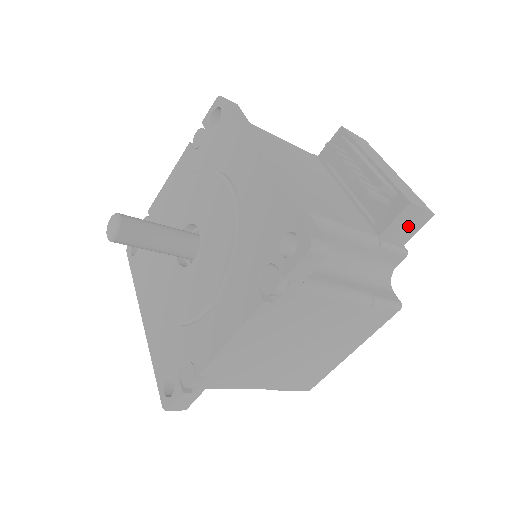
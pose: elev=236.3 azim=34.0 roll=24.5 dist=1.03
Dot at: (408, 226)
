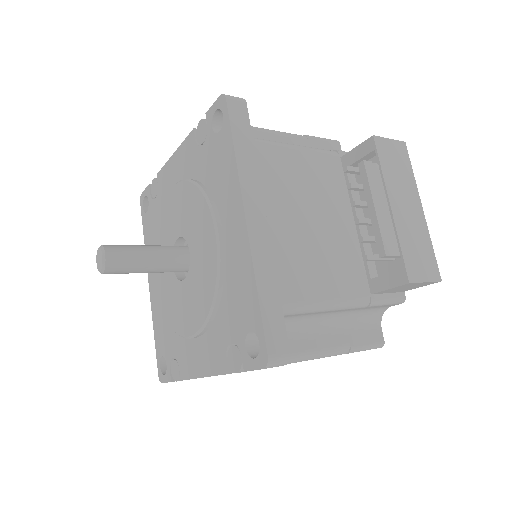
Dot at: (408, 287)
